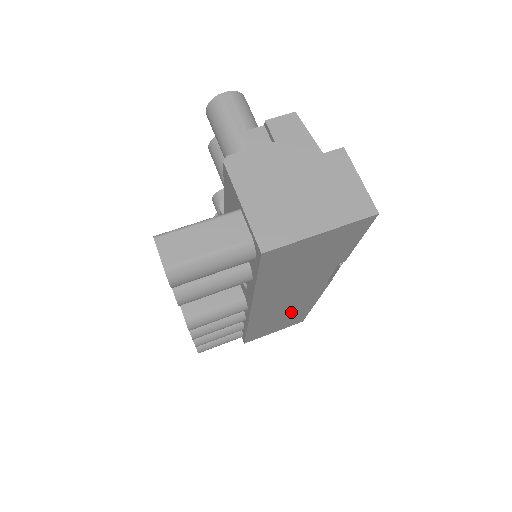
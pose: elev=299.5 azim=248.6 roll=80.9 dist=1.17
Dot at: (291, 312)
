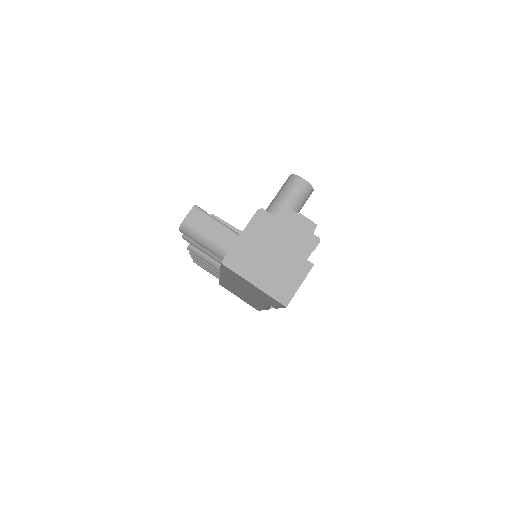
Dot at: (248, 299)
